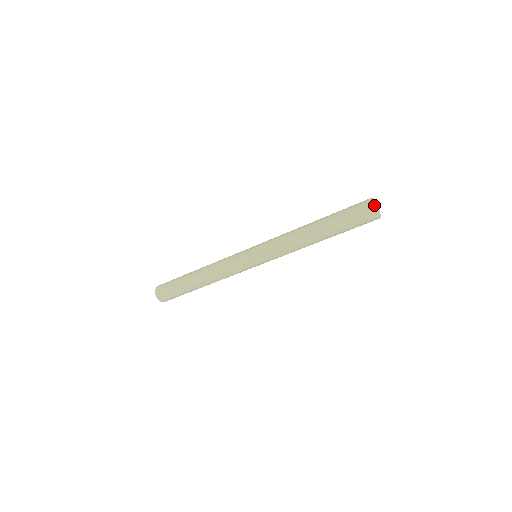
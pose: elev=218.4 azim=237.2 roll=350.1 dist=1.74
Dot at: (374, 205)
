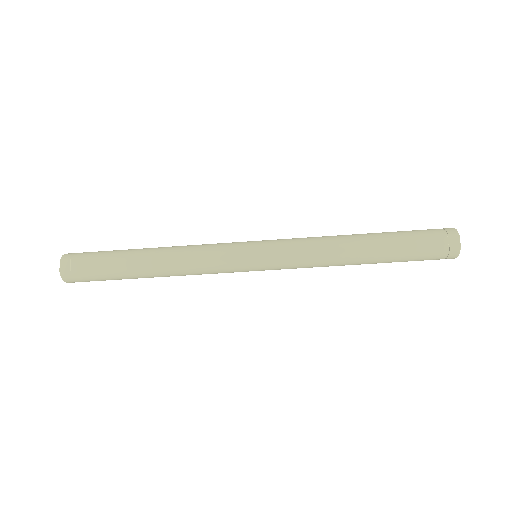
Dot at: (460, 243)
